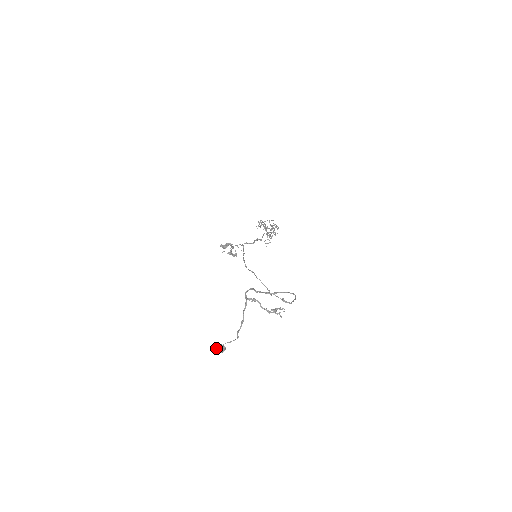
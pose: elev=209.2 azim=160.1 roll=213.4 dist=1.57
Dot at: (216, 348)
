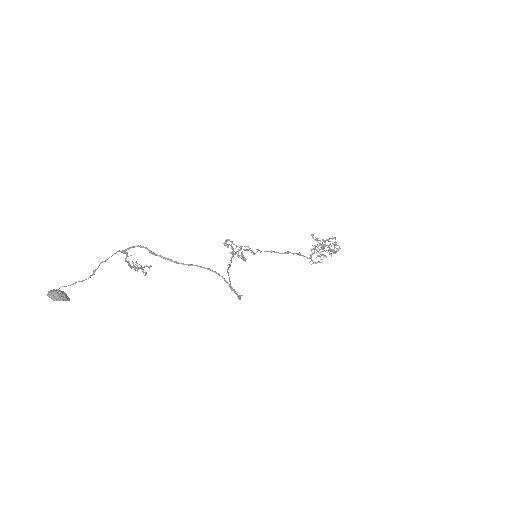
Dot at: (50, 291)
